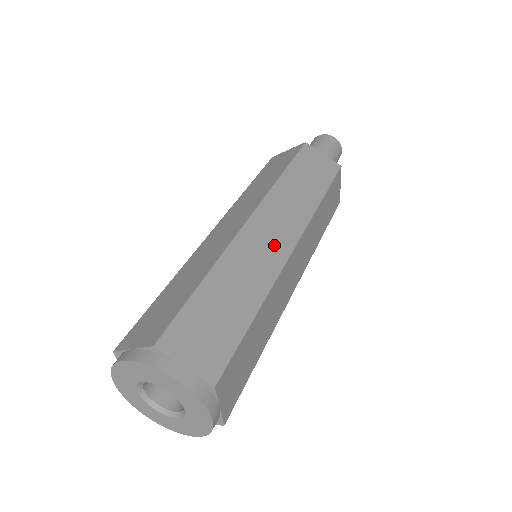
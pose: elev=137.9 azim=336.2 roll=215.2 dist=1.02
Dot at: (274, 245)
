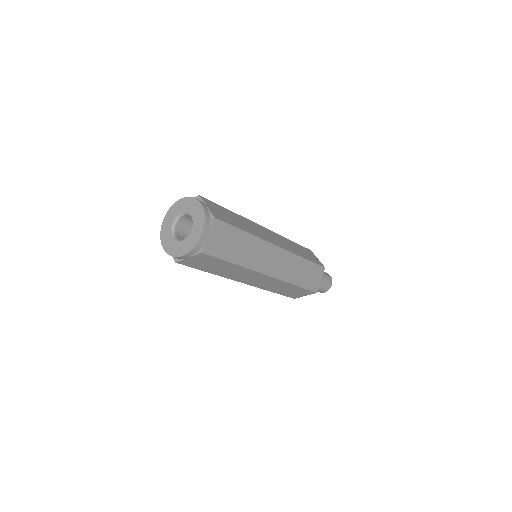
Dot at: occluded
